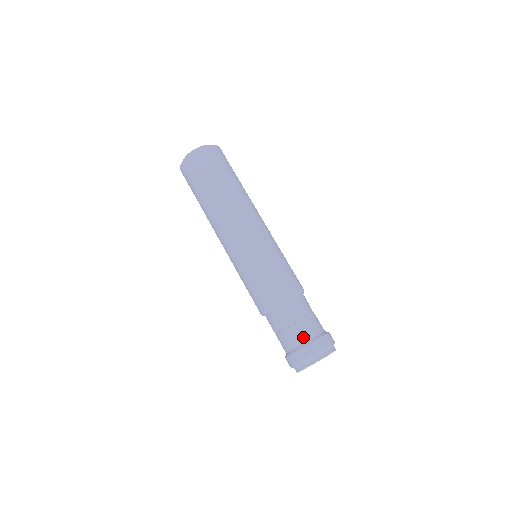
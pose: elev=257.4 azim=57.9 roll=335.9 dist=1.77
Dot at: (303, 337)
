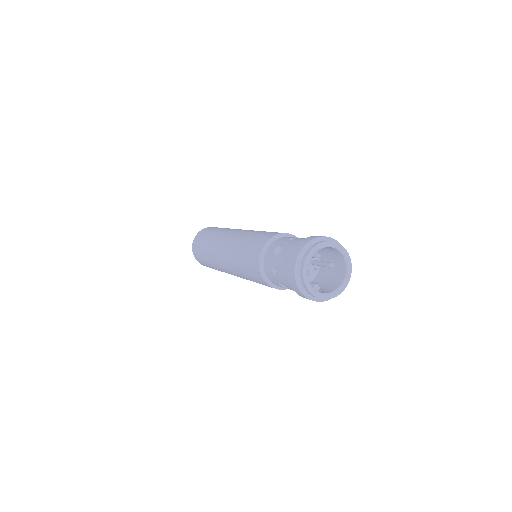
Dot at: (291, 249)
